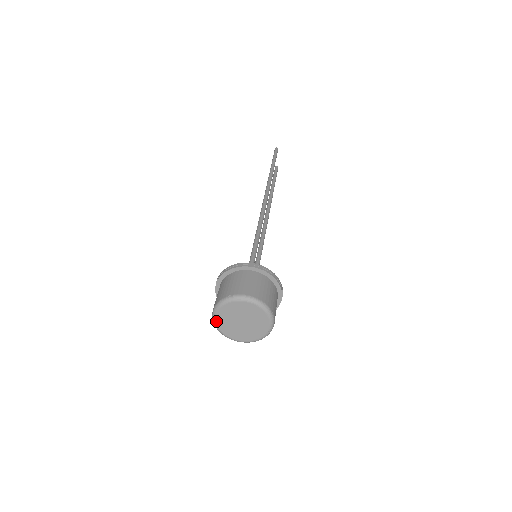
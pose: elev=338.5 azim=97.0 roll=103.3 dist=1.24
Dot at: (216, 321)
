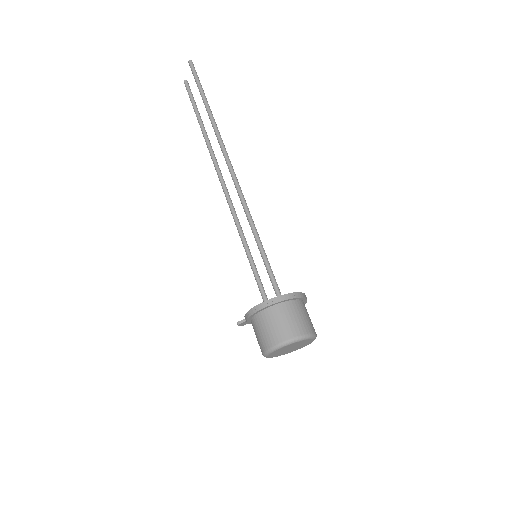
Dot at: (269, 355)
